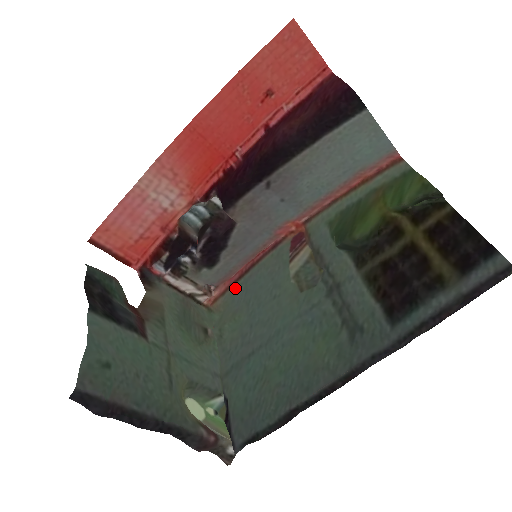
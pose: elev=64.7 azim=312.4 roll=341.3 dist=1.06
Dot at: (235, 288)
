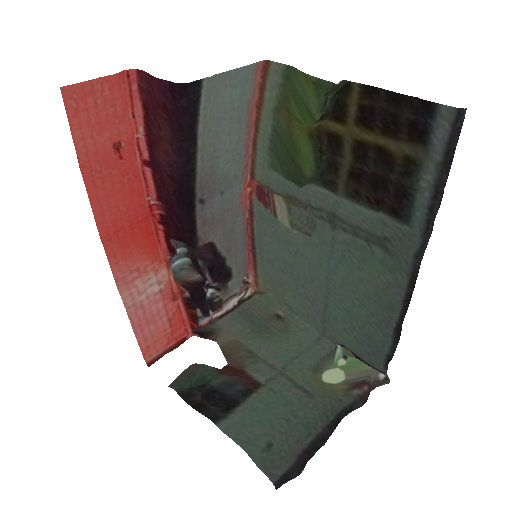
Dot at: (260, 265)
